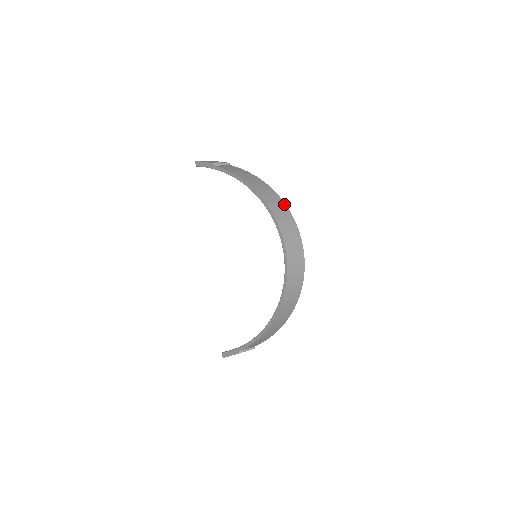
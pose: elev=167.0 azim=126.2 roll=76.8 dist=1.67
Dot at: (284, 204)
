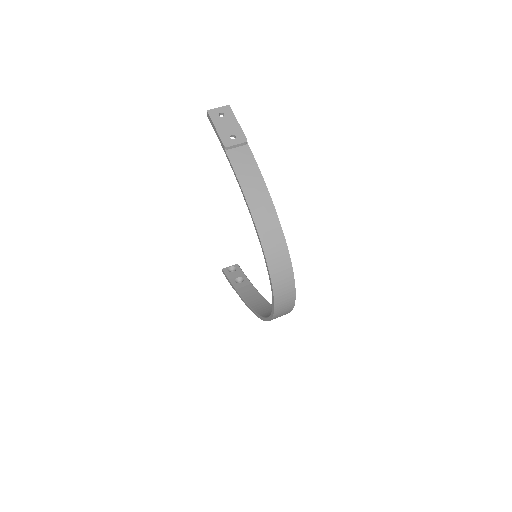
Dot at: (288, 255)
